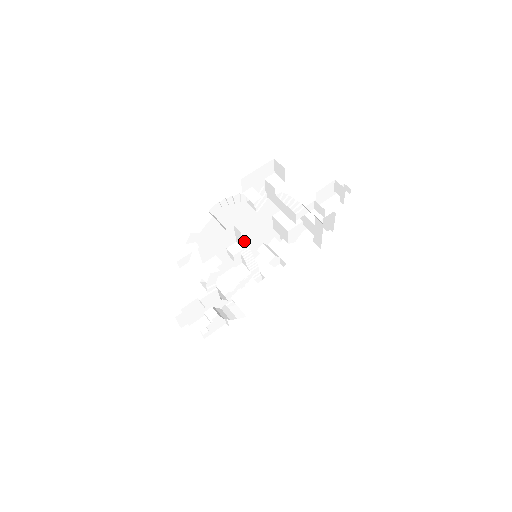
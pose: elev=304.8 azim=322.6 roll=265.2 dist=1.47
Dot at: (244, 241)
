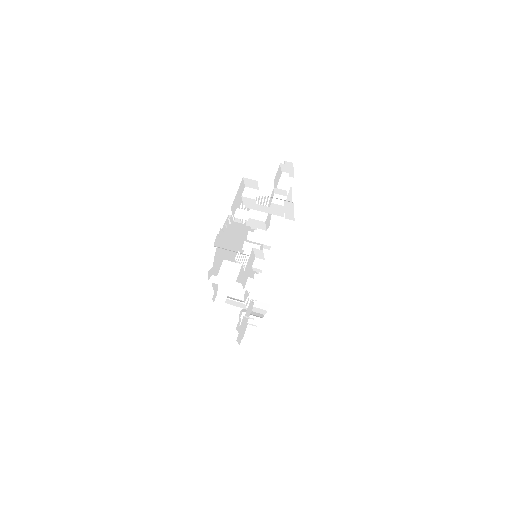
Dot at: (234, 249)
